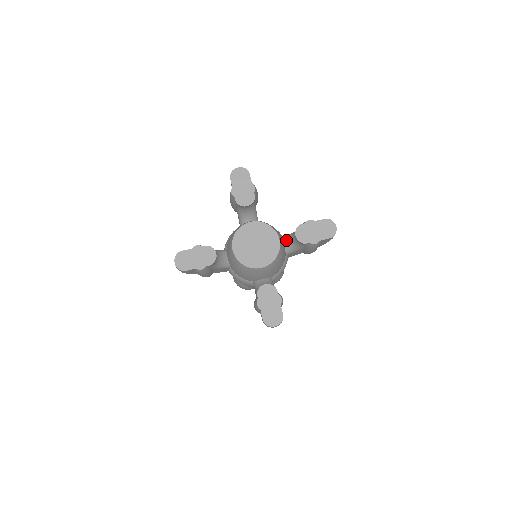
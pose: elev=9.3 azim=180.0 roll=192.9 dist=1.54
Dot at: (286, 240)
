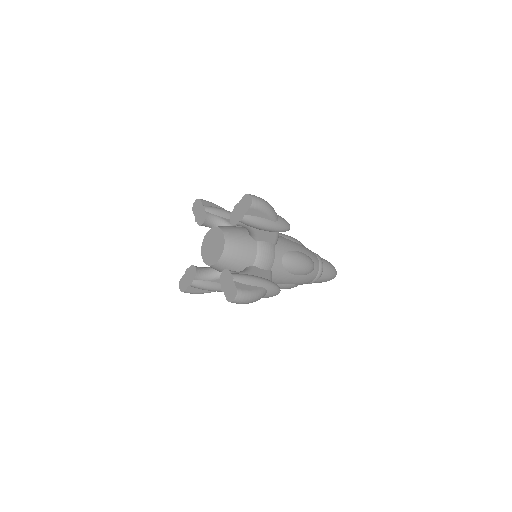
Dot at: occluded
